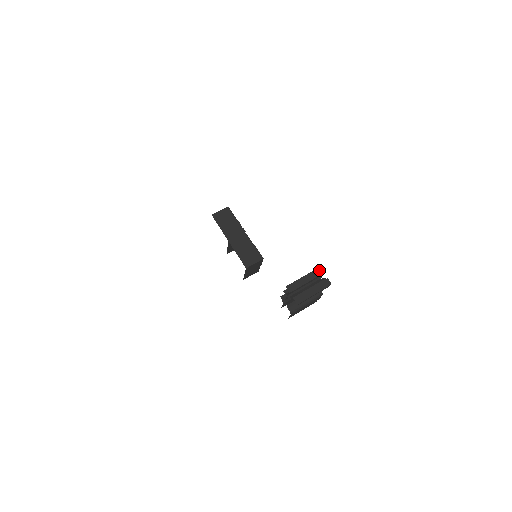
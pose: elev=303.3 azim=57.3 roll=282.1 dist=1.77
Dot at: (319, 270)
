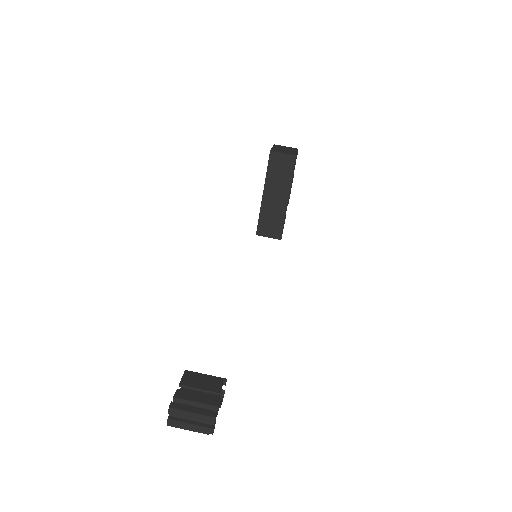
Dot at: (212, 419)
